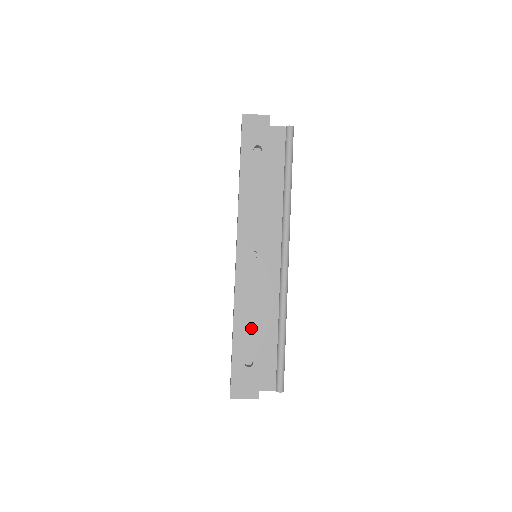
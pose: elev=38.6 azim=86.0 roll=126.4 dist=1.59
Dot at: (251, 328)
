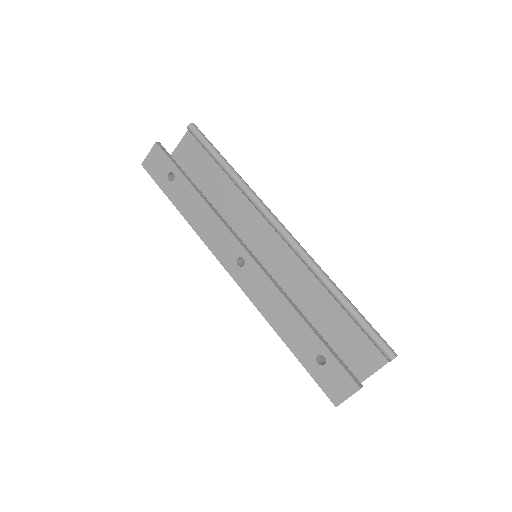
Dot at: (295, 326)
